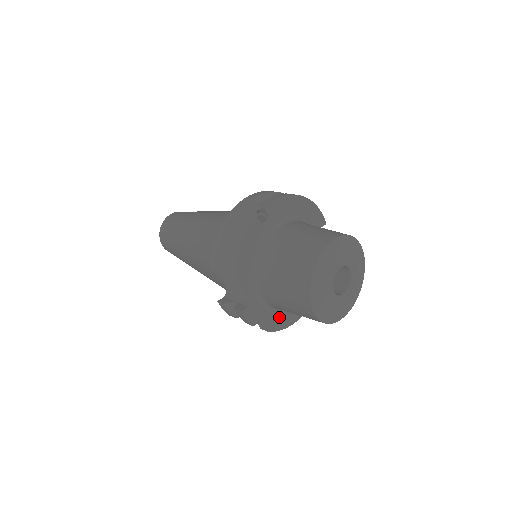
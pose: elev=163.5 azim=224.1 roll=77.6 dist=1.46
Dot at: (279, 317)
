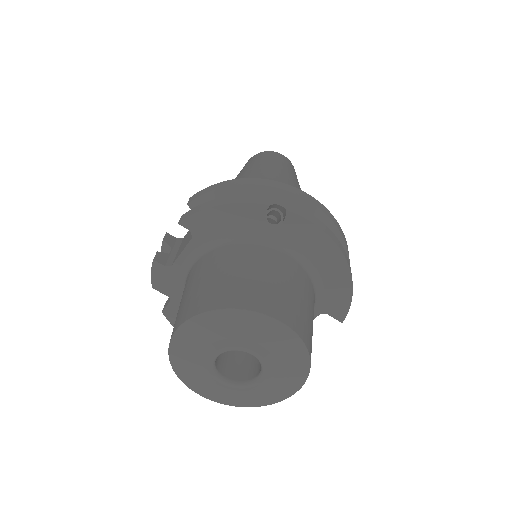
Dot at: occluded
